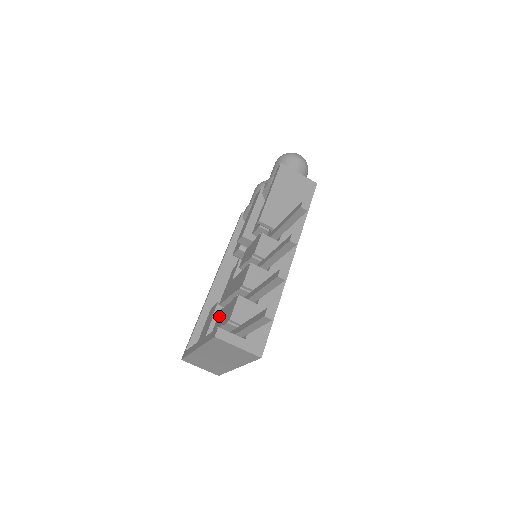
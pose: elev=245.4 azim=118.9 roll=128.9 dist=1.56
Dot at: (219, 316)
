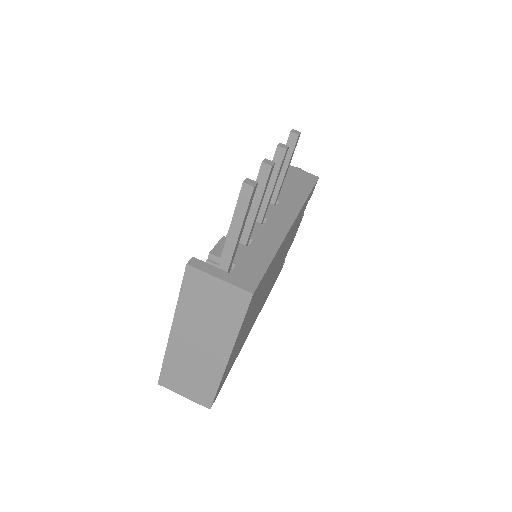
Dot at: occluded
